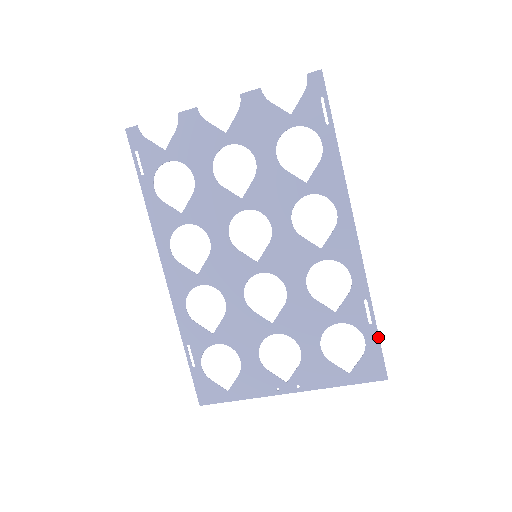
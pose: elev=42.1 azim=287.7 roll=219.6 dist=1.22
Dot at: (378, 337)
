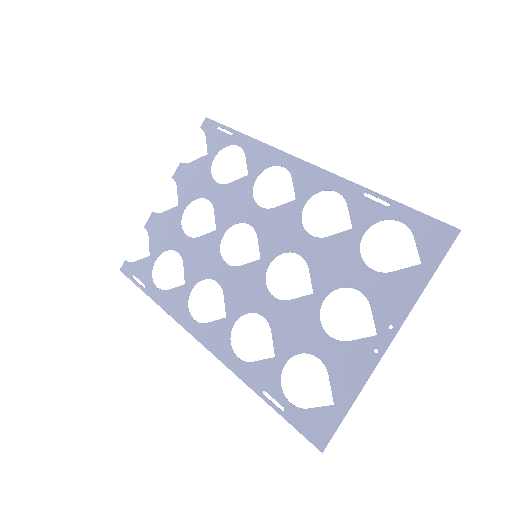
Dot at: (407, 208)
